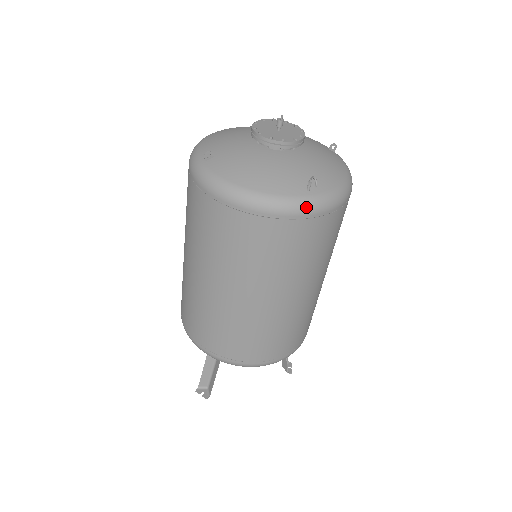
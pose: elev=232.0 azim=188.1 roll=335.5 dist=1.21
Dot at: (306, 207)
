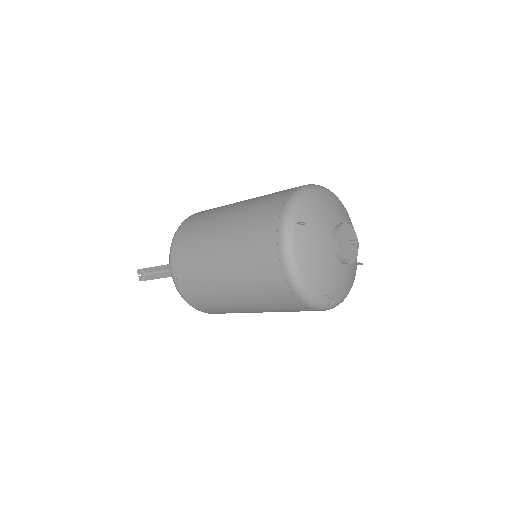
Dot at: (314, 305)
